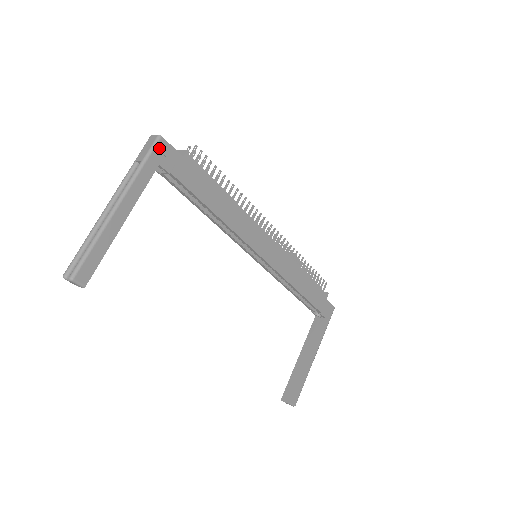
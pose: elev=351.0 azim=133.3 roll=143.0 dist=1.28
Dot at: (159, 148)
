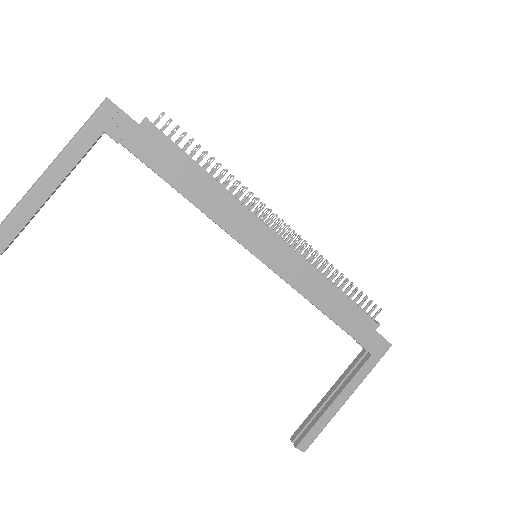
Dot at: (105, 113)
